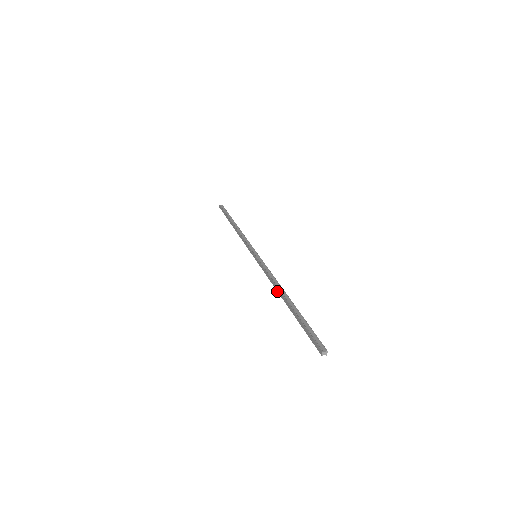
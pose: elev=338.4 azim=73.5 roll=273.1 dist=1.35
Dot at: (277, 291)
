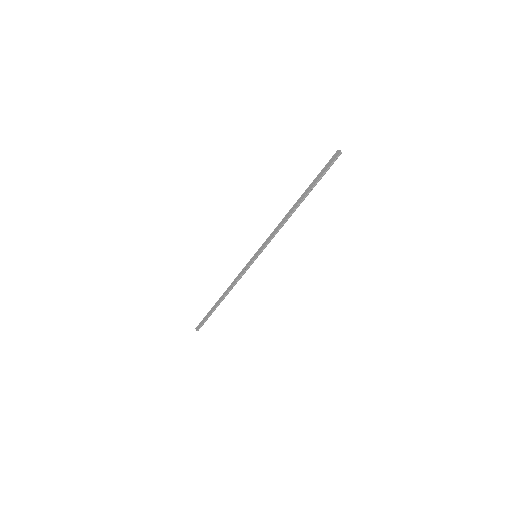
Dot at: (288, 216)
